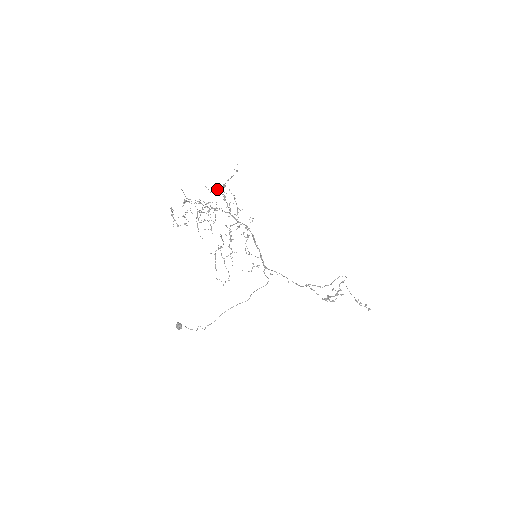
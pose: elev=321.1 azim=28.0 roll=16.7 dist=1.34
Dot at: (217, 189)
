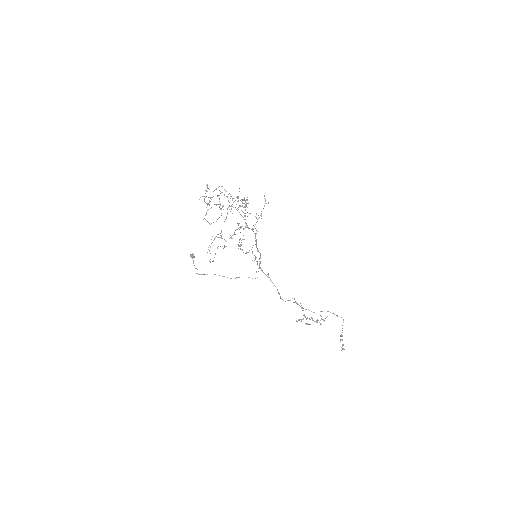
Dot at: occluded
